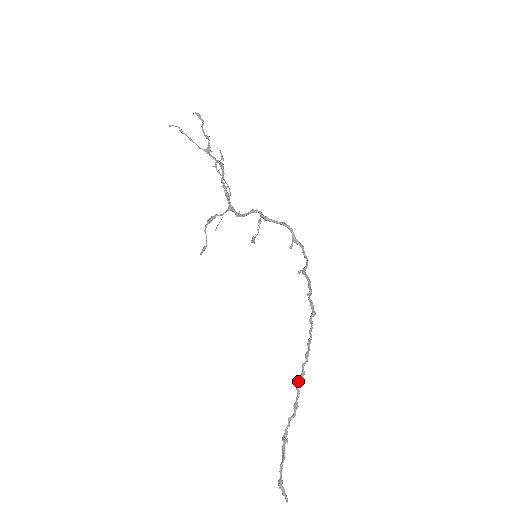
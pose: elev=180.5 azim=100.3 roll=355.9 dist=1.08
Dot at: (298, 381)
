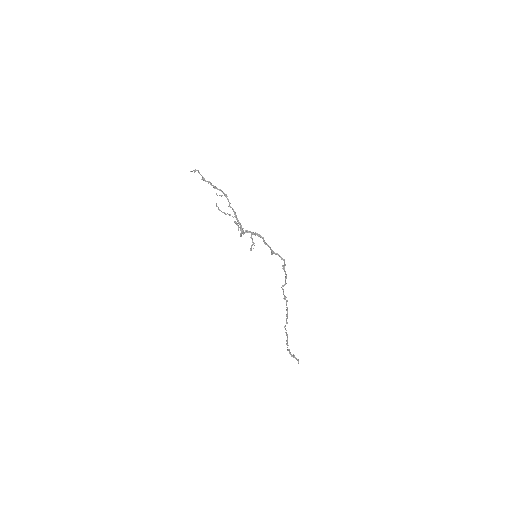
Dot at: (285, 325)
